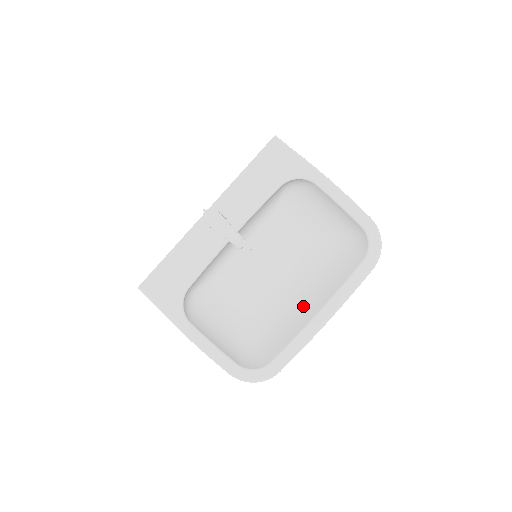
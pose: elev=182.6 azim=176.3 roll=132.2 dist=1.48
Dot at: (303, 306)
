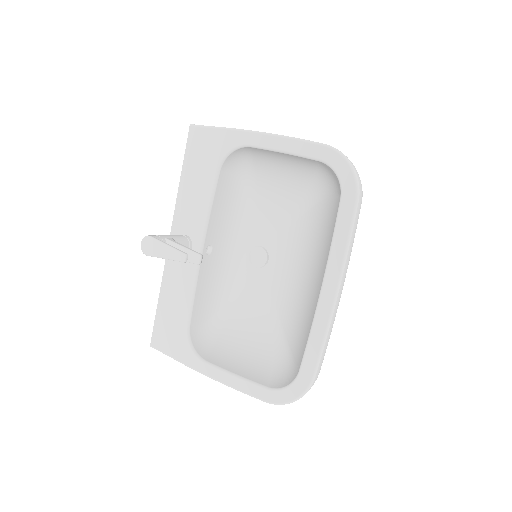
Dot at: (312, 287)
